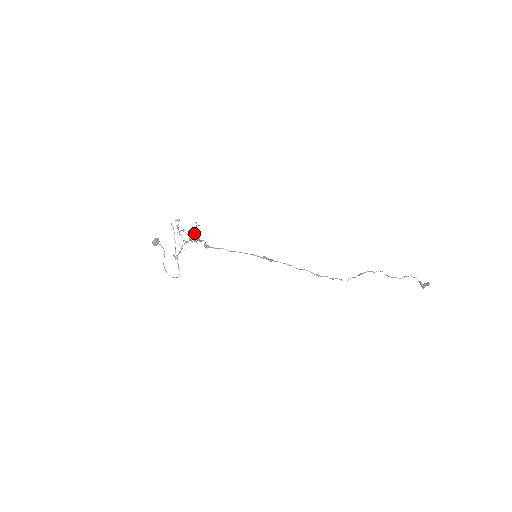
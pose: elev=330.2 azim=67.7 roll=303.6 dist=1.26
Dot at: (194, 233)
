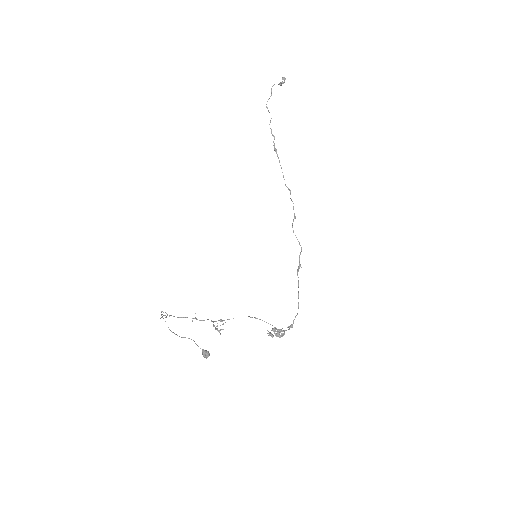
Dot at: (275, 333)
